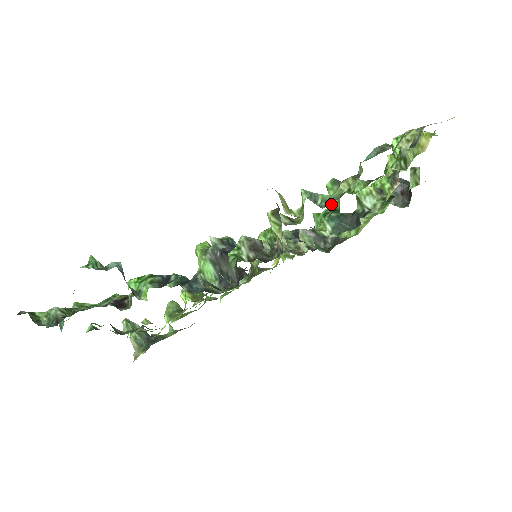
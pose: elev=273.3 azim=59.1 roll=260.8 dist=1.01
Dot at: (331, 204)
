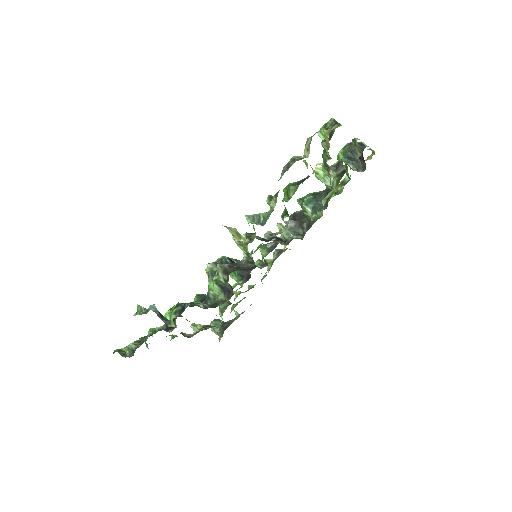
Dot at: occluded
